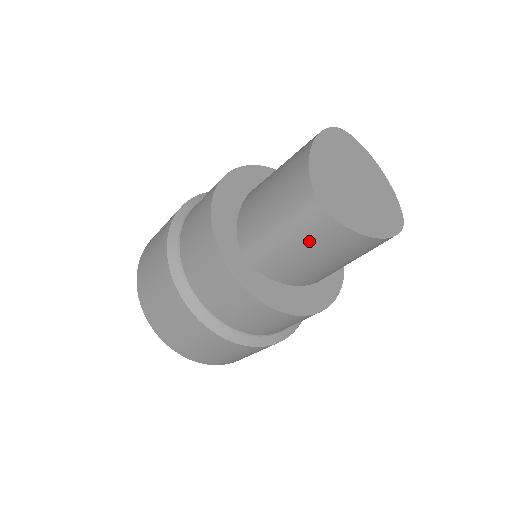
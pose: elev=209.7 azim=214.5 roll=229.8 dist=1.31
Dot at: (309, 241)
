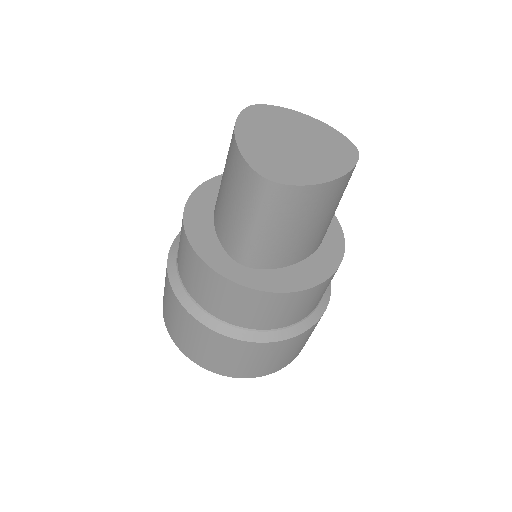
Dot at: (284, 217)
